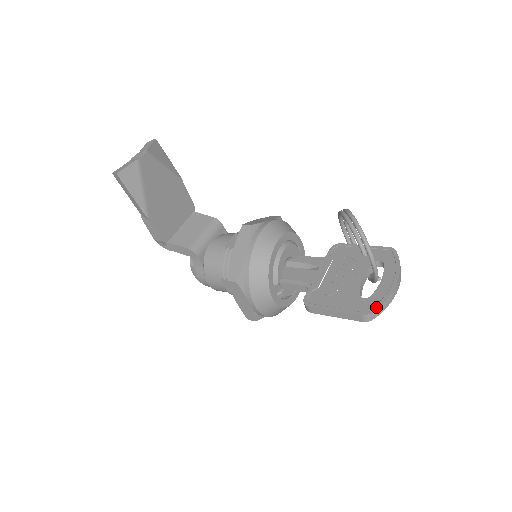
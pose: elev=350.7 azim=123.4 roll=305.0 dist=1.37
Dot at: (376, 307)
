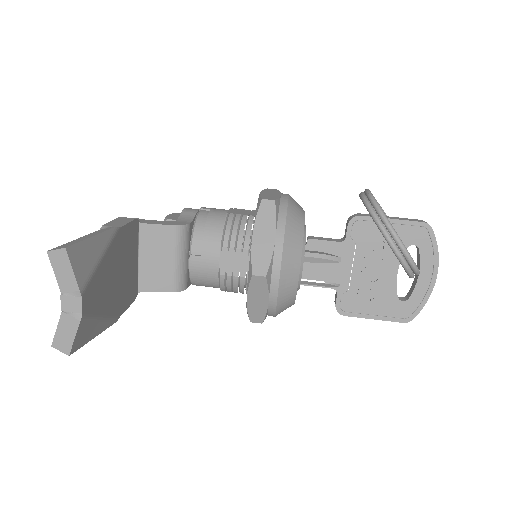
Dot at: (418, 312)
